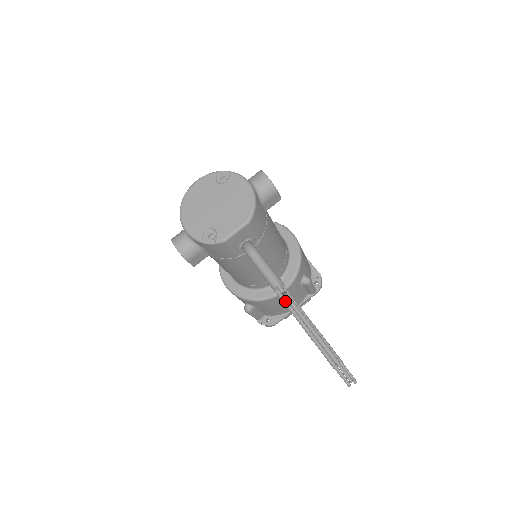
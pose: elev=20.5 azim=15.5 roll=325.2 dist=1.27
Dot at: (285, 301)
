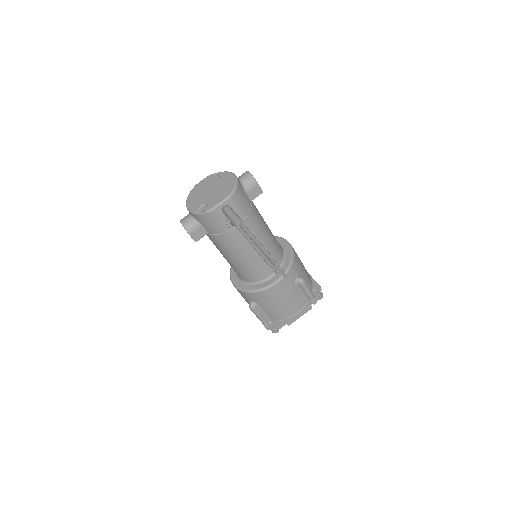
Dot at: (243, 233)
